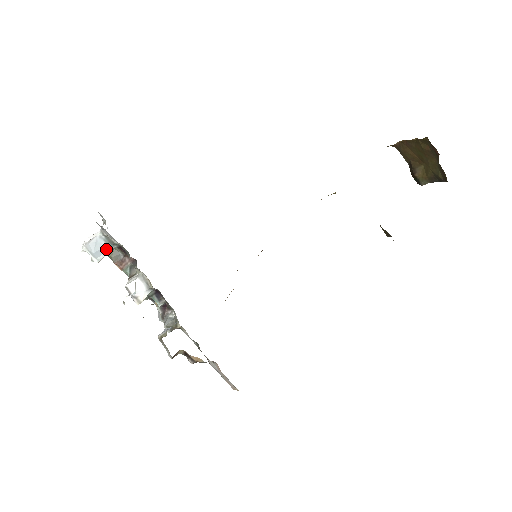
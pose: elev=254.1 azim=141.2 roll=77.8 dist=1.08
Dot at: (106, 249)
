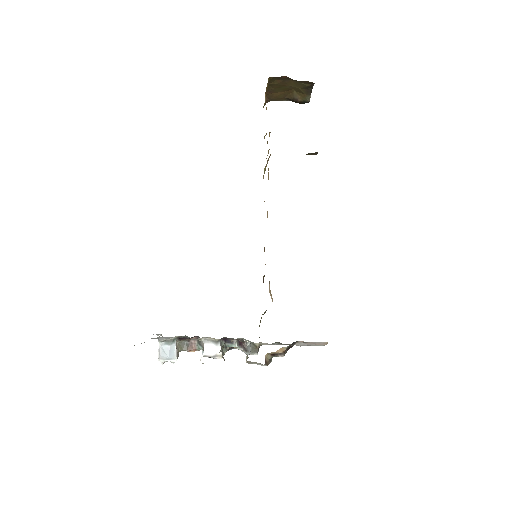
Dot at: (172, 348)
